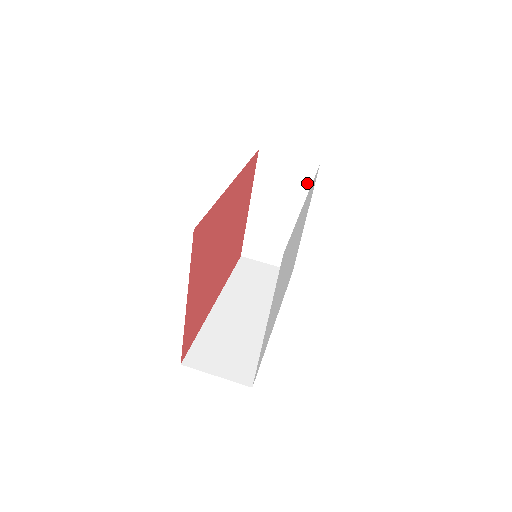
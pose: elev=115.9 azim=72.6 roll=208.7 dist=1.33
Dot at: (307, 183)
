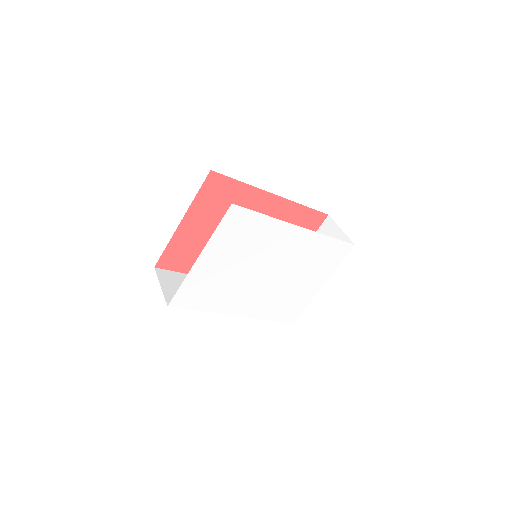
Dot at: occluded
